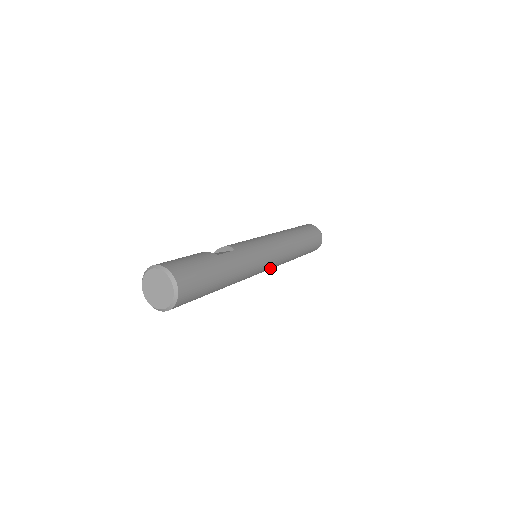
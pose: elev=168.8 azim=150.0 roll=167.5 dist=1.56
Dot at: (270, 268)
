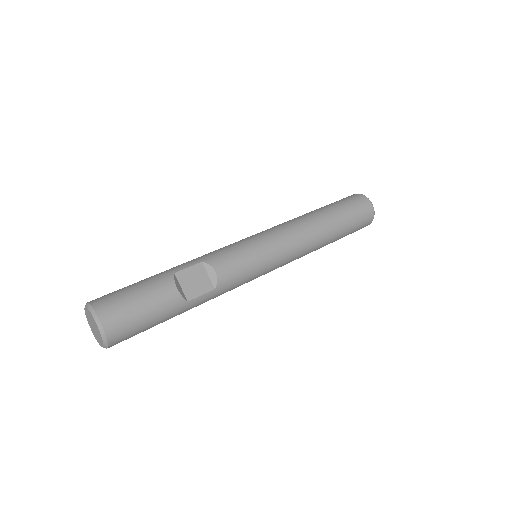
Dot at: occluded
